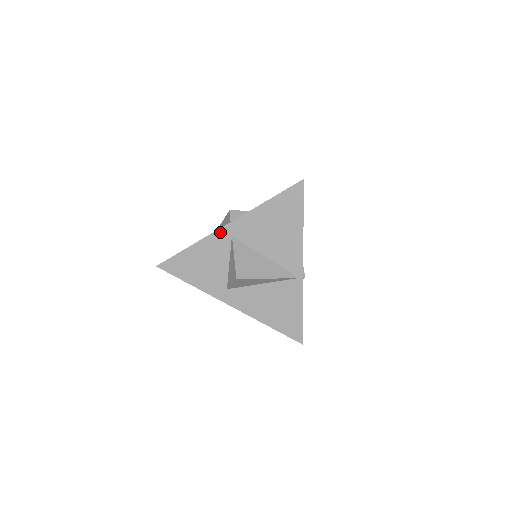
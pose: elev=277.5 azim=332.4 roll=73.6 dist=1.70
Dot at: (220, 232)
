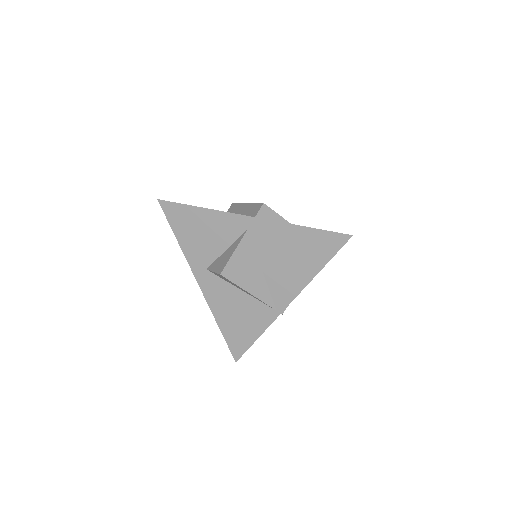
Dot at: (239, 218)
